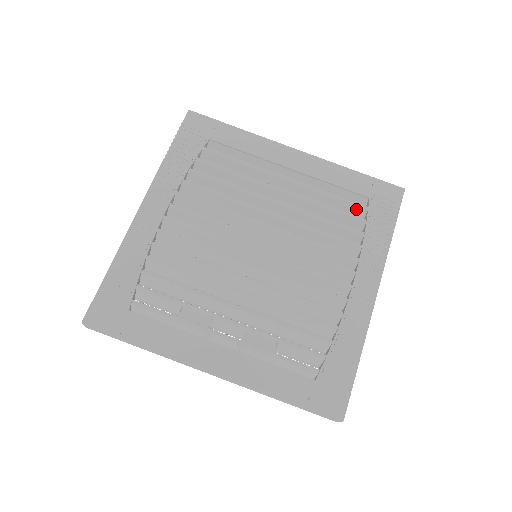
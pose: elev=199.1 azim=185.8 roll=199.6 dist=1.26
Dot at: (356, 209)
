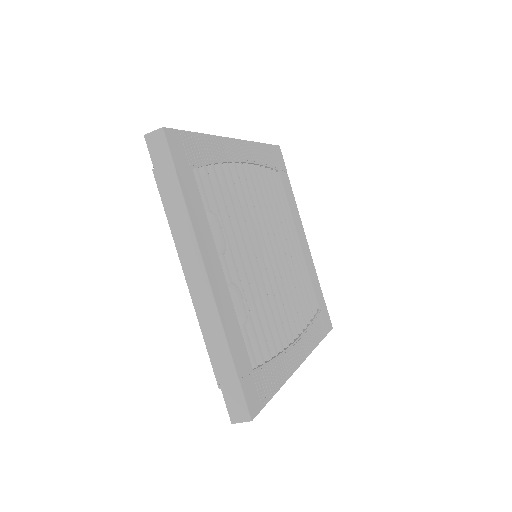
Dot at: (311, 306)
